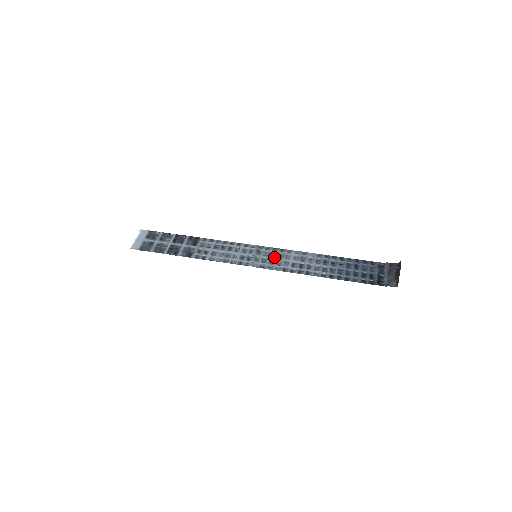
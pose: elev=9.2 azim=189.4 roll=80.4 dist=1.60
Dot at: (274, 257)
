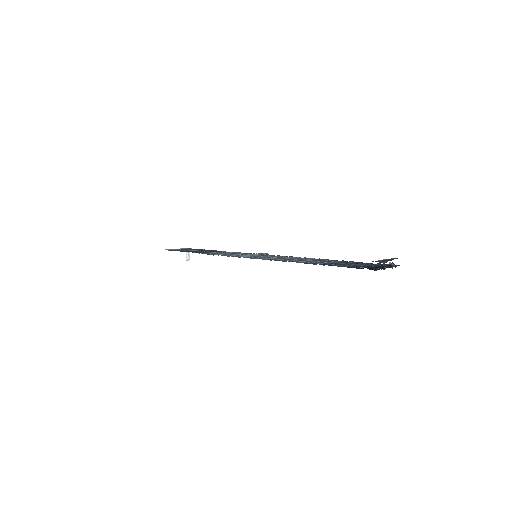
Dot at: (272, 256)
